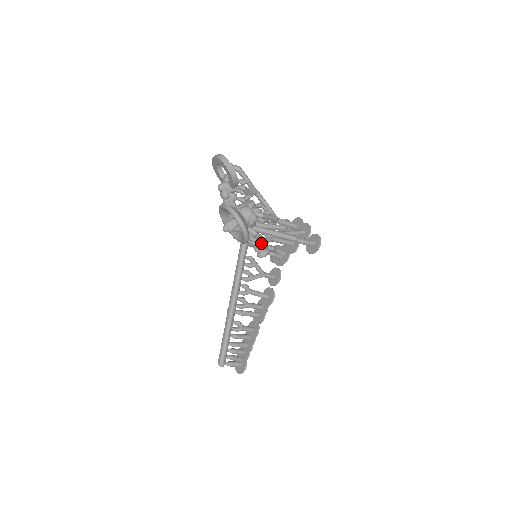
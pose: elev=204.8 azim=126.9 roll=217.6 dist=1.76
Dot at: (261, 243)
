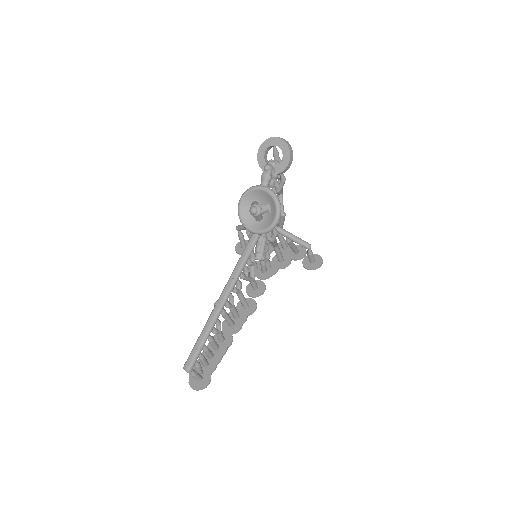
Dot at: (275, 241)
